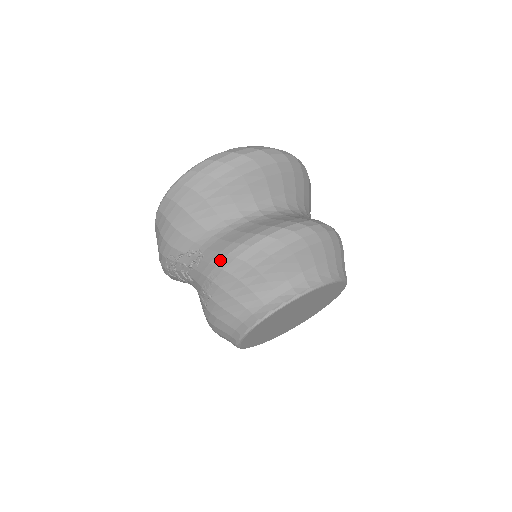
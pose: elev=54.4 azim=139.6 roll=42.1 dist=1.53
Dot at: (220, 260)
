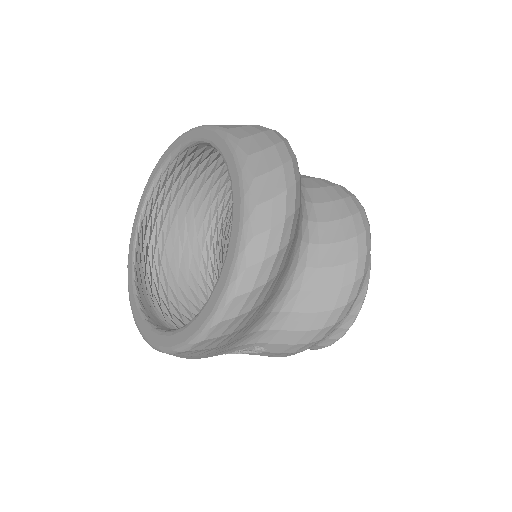
Dot at: (298, 349)
